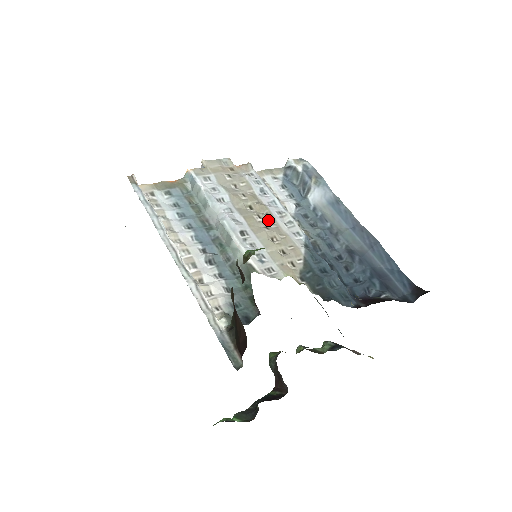
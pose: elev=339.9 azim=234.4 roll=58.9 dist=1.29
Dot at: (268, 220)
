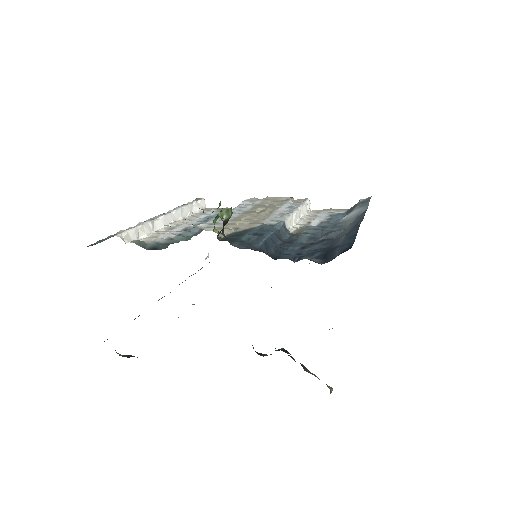
Dot at: (262, 214)
